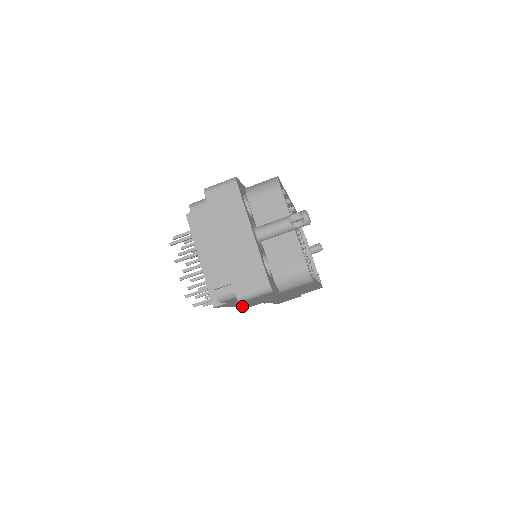
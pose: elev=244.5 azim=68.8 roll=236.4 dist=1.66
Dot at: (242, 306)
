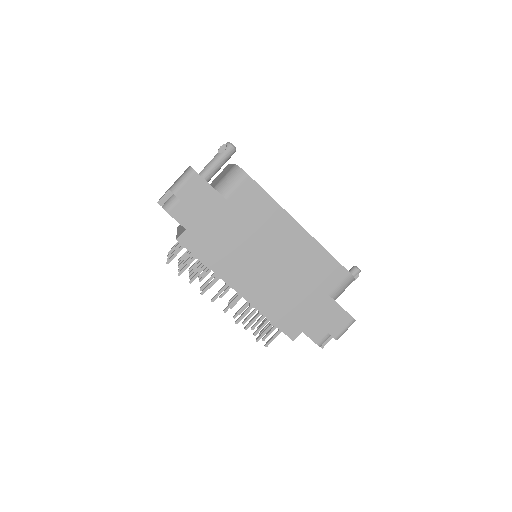
Dot at: (256, 307)
